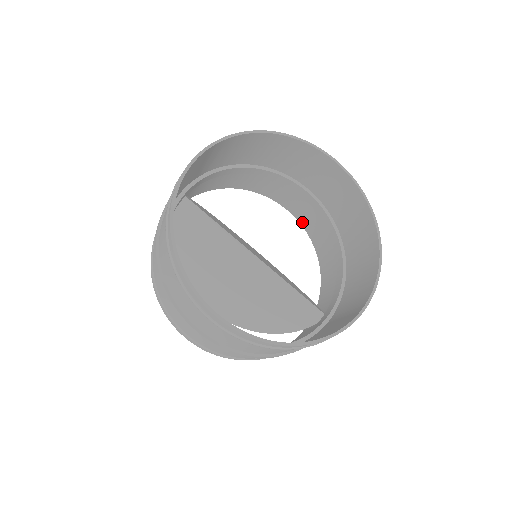
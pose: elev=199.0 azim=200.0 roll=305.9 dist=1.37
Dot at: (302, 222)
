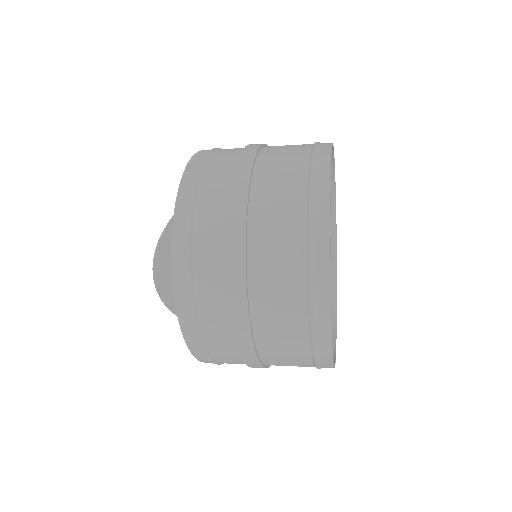
Dot at: occluded
